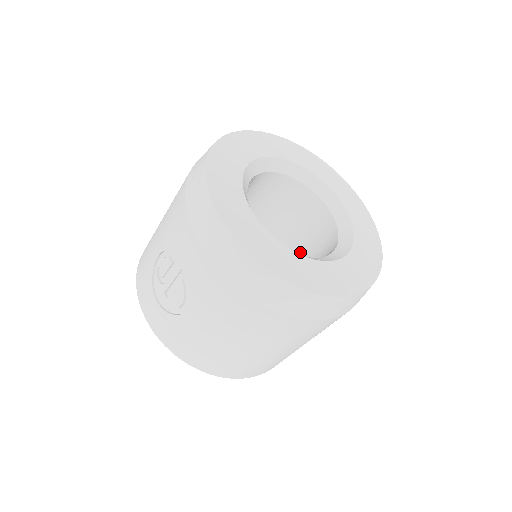
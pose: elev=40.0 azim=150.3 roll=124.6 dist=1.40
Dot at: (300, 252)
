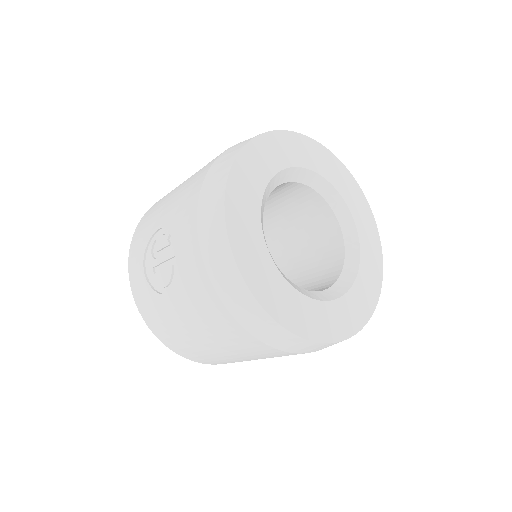
Dot at: (301, 265)
